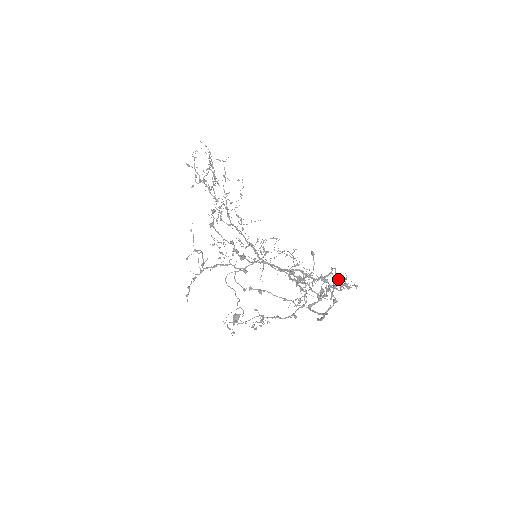
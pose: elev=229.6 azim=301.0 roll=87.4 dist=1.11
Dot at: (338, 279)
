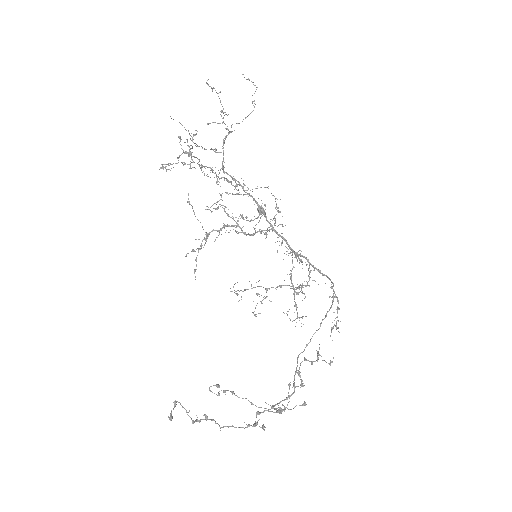
Dot at: (319, 344)
